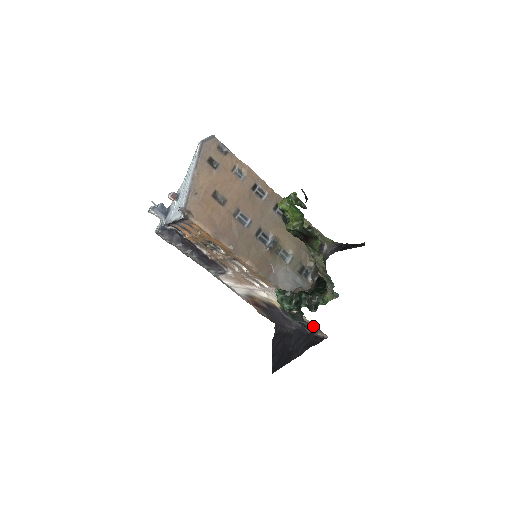
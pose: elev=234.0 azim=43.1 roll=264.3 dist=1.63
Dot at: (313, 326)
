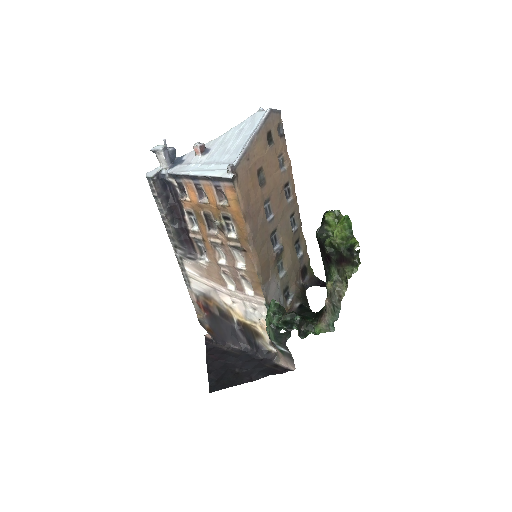
Dot at: (287, 353)
